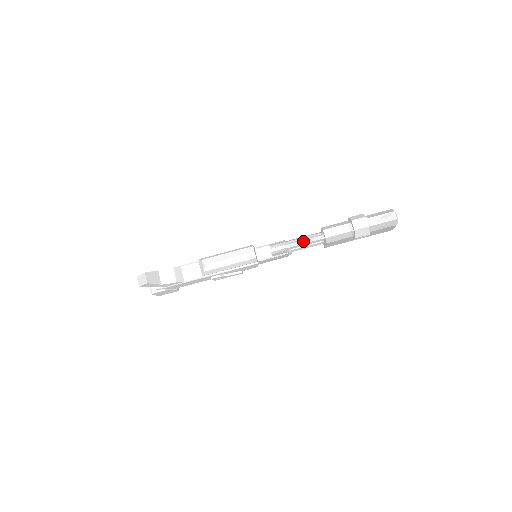
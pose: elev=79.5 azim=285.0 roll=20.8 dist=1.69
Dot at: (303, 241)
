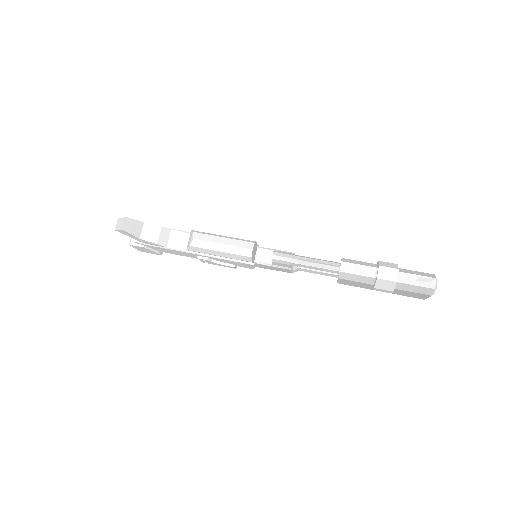
Dot at: (313, 263)
